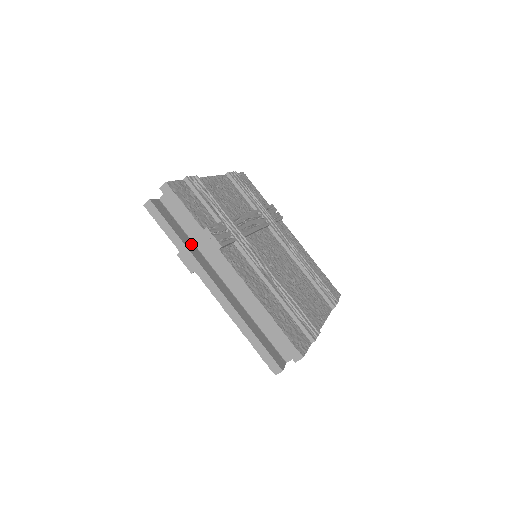
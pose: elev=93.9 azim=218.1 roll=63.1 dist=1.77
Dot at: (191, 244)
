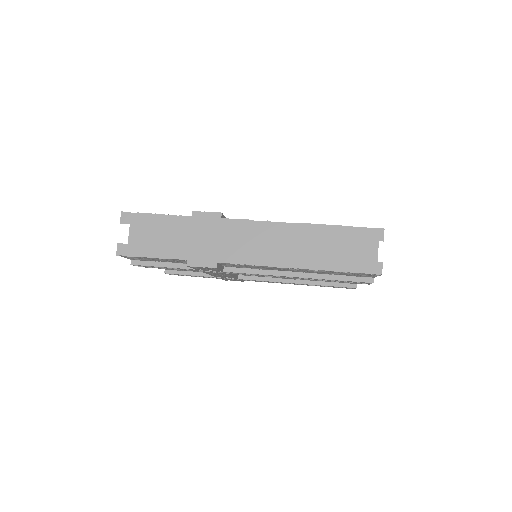
Dot at: occluded
